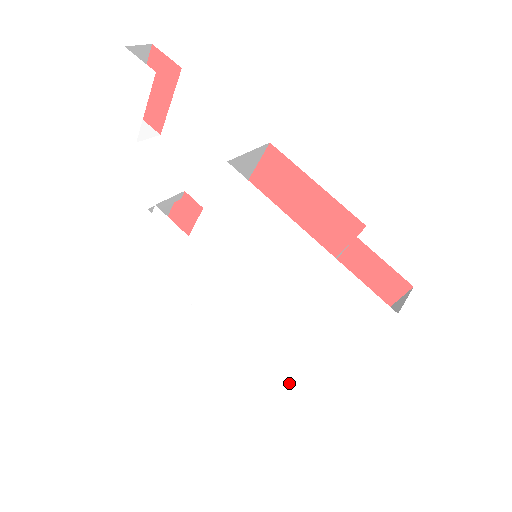
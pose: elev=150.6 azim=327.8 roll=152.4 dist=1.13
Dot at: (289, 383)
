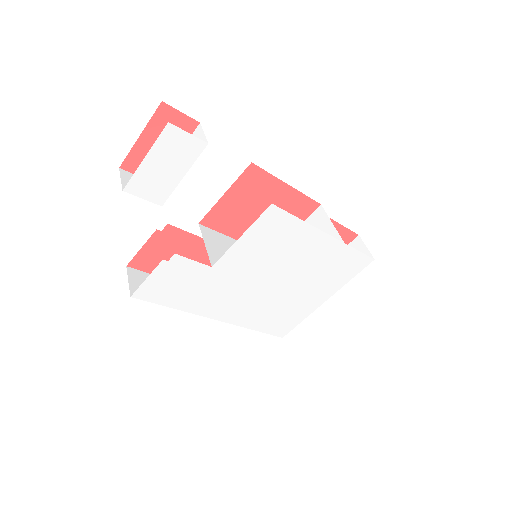
Dot at: (284, 328)
